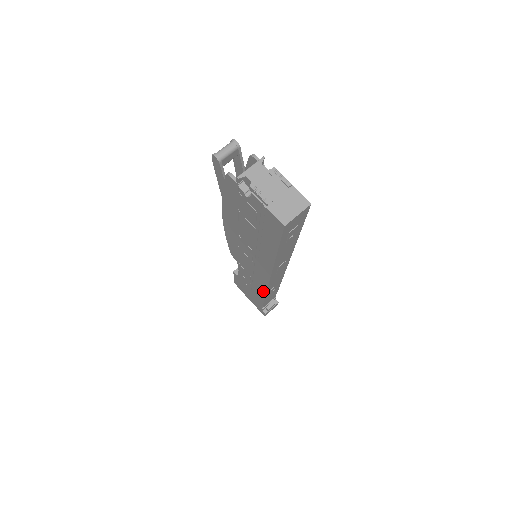
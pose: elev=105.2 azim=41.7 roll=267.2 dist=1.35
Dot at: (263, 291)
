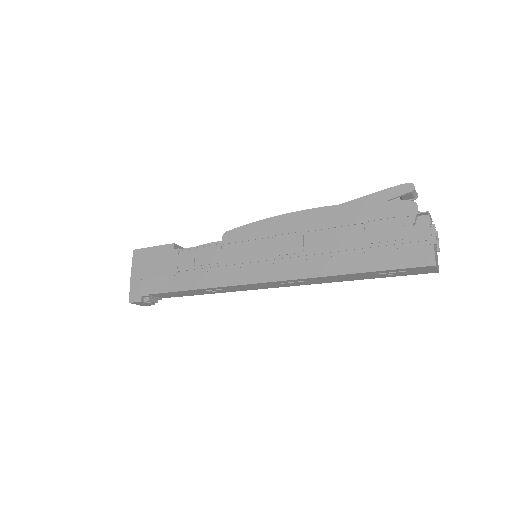
Dot at: (217, 283)
